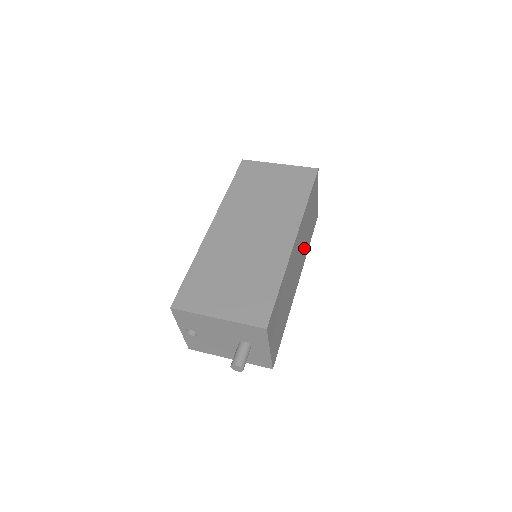
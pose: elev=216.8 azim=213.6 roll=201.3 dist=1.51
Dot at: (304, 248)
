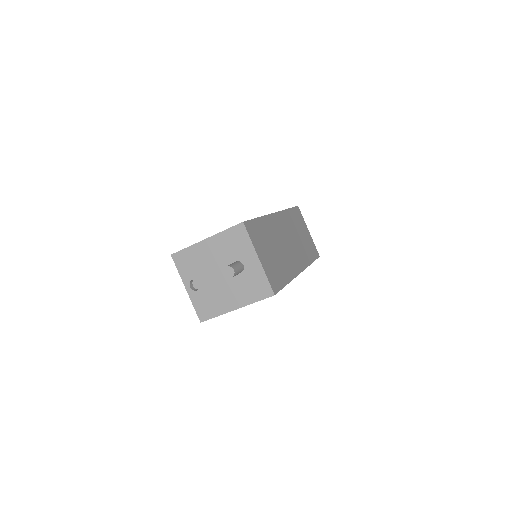
Dot at: (300, 250)
